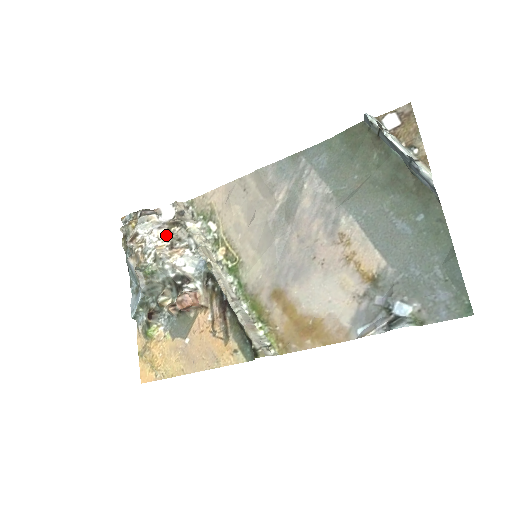
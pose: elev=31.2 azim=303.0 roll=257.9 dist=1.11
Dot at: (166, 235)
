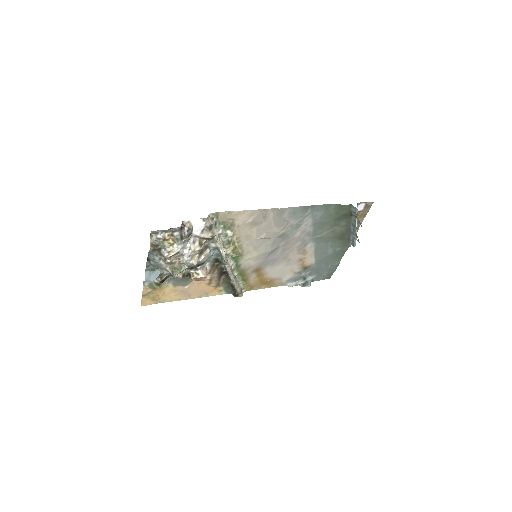
Dot at: (199, 248)
